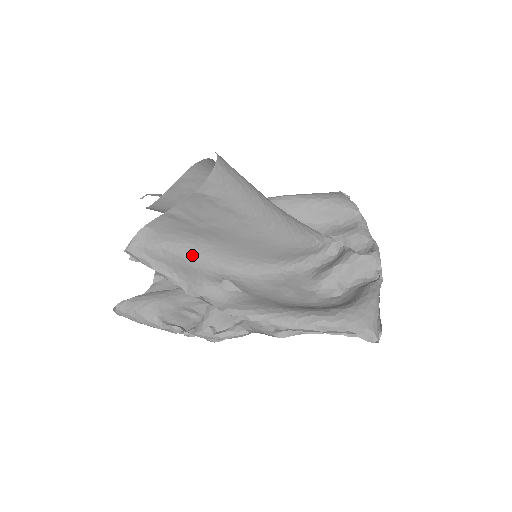
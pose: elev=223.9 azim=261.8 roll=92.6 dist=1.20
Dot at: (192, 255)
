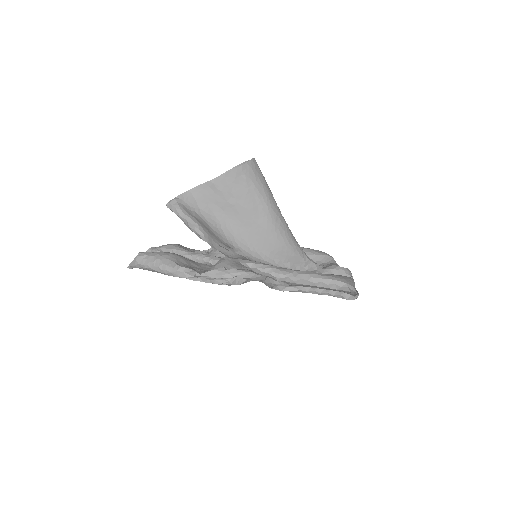
Dot at: (214, 226)
